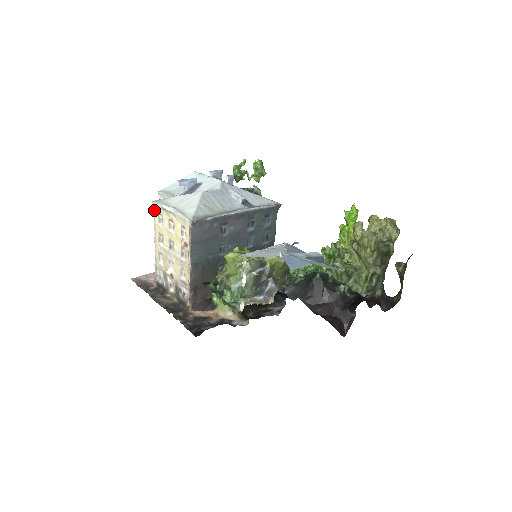
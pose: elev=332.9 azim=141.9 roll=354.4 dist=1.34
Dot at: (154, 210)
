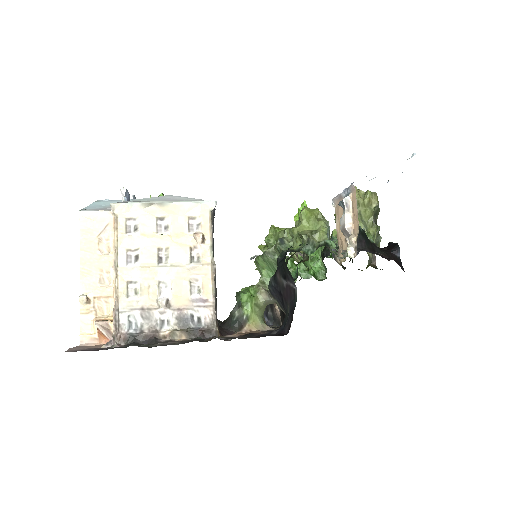
Dot at: (115, 216)
